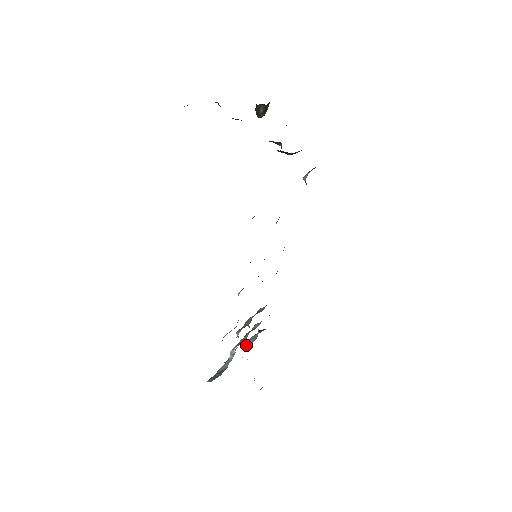
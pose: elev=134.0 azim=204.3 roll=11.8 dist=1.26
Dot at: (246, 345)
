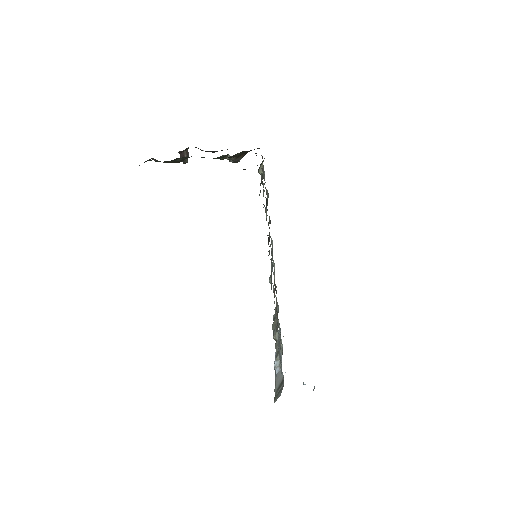
Dot at: occluded
